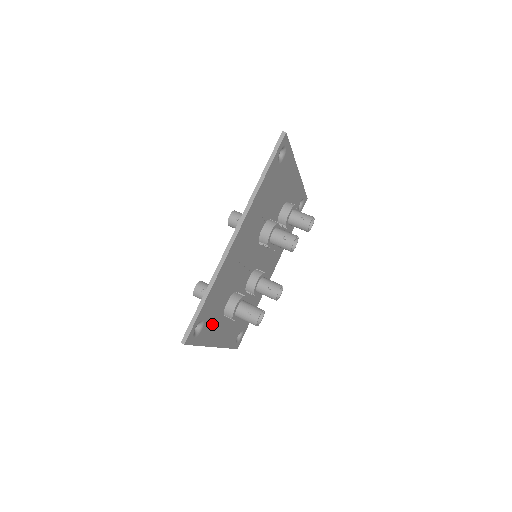
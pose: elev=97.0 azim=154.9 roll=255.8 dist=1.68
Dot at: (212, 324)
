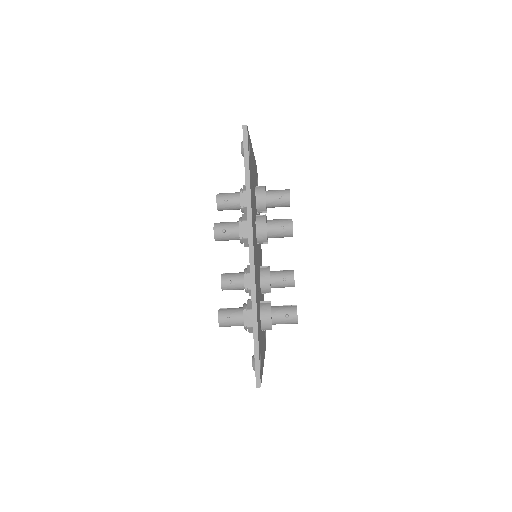
Dot at: (261, 347)
